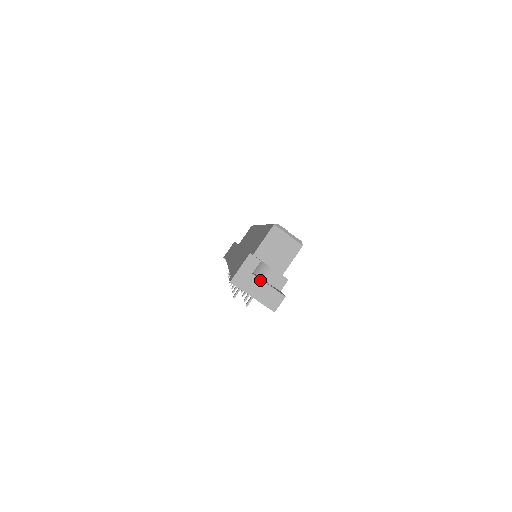
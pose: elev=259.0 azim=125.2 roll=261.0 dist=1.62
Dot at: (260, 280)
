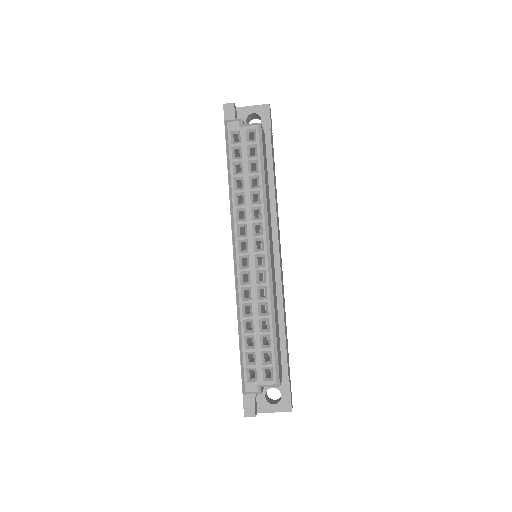
Dot at: (266, 412)
